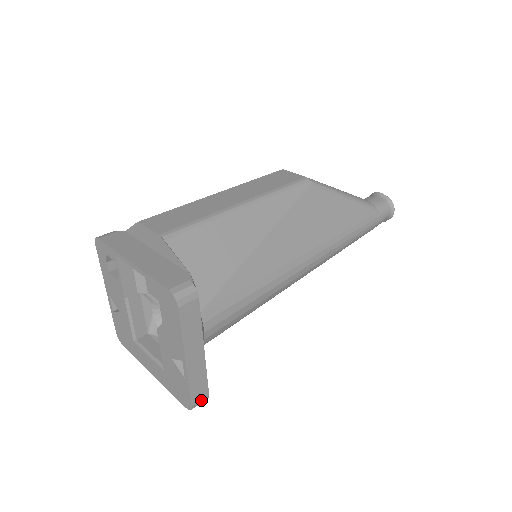
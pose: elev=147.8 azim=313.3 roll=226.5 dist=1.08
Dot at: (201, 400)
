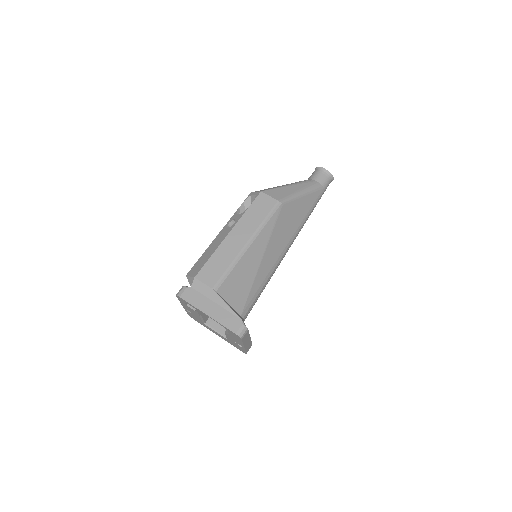
Dot at: occluded
